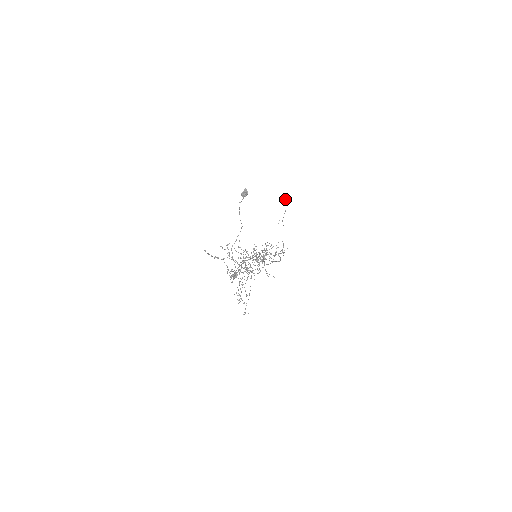
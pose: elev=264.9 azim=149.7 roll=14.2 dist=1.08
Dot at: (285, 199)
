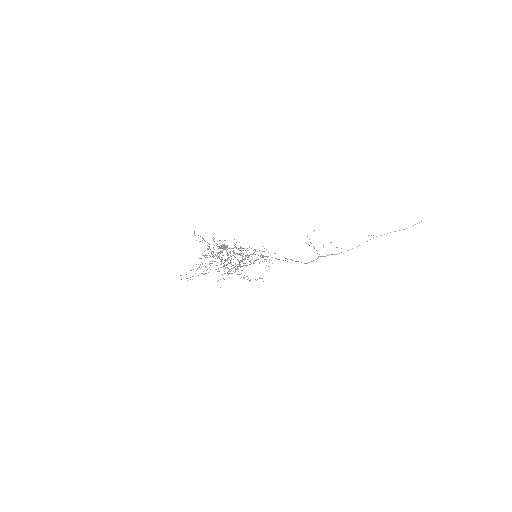
Dot at: (421, 221)
